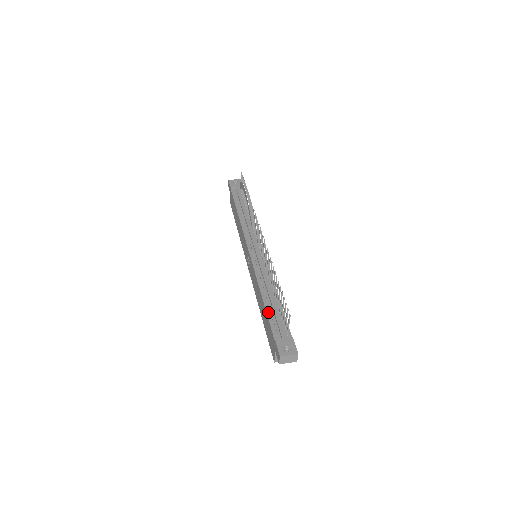
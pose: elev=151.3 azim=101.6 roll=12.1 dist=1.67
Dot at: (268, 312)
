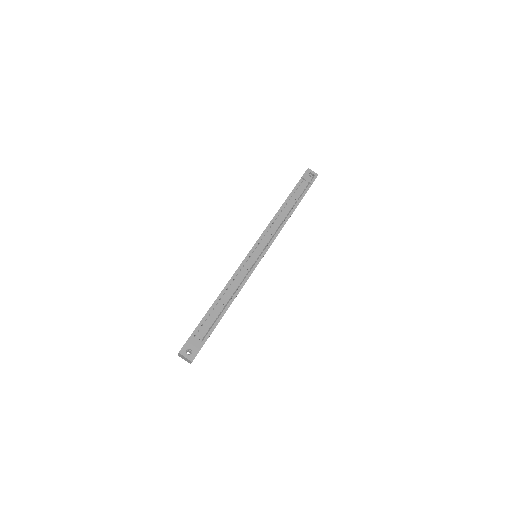
Dot at: (209, 312)
